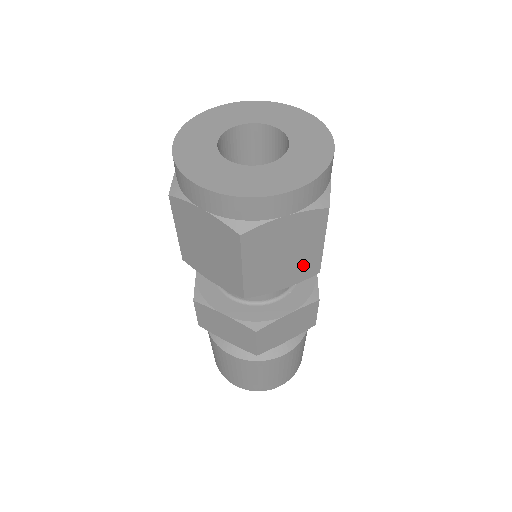
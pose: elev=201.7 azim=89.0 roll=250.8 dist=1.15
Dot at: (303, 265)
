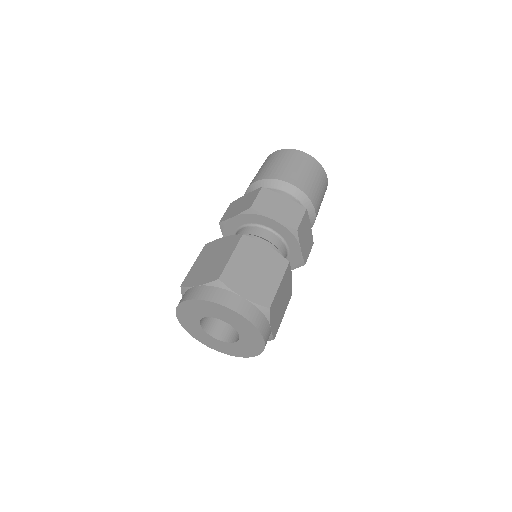
Dot at: occluded
